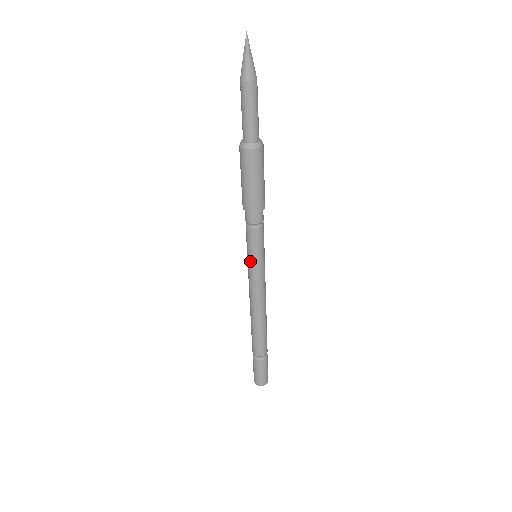
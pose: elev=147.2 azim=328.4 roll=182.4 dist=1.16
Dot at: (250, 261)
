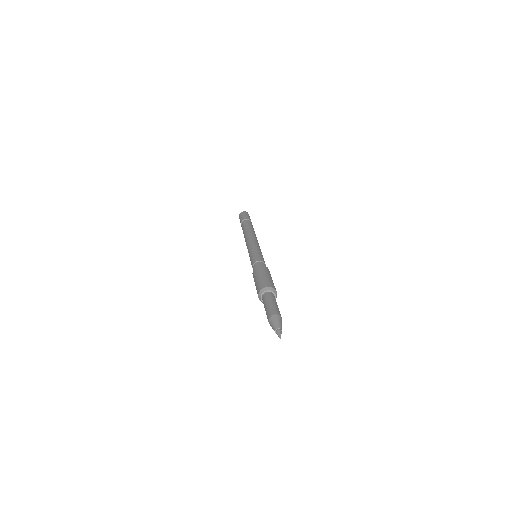
Dot at: (249, 256)
